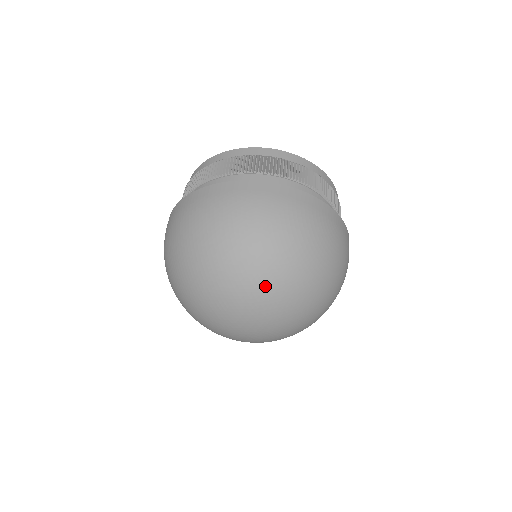
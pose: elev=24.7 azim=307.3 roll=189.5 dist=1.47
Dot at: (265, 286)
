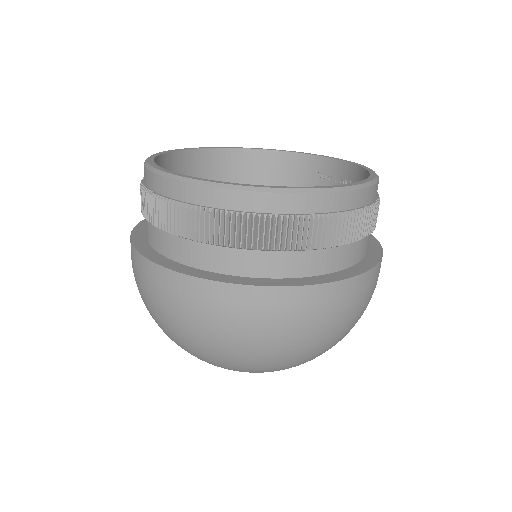
Dot at: occluded
